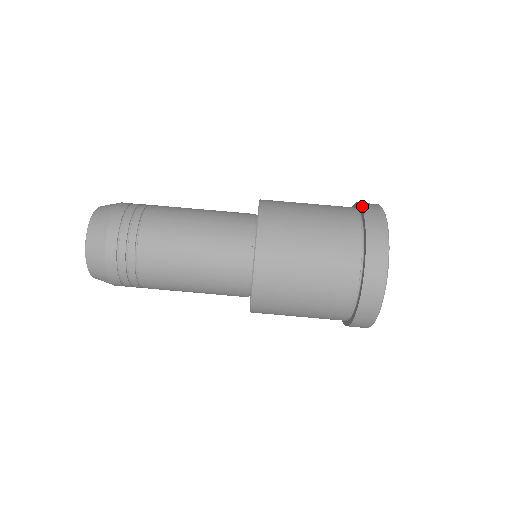
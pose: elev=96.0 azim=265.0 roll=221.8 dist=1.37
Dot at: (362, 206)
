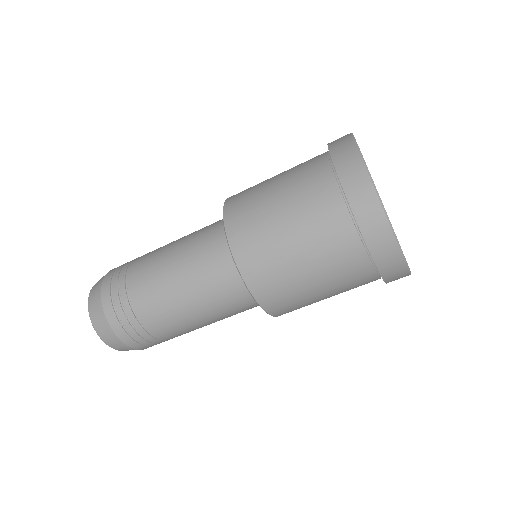
Dot at: (330, 153)
